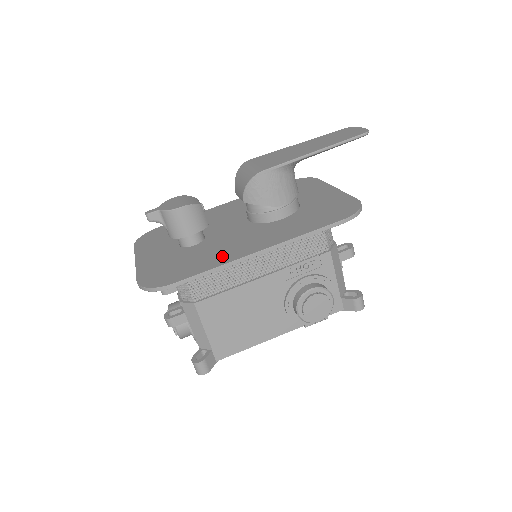
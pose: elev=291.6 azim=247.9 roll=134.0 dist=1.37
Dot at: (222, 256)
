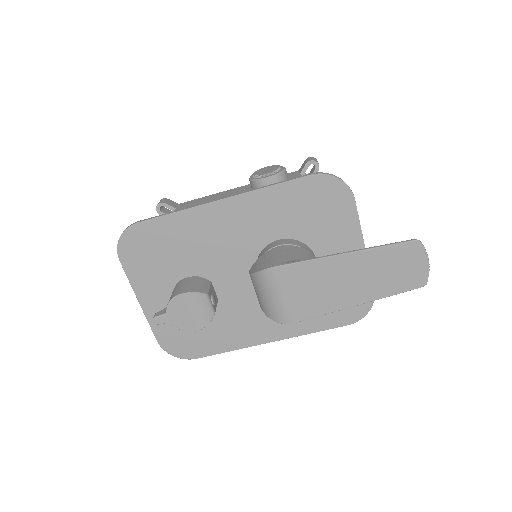
Dot at: (235, 336)
